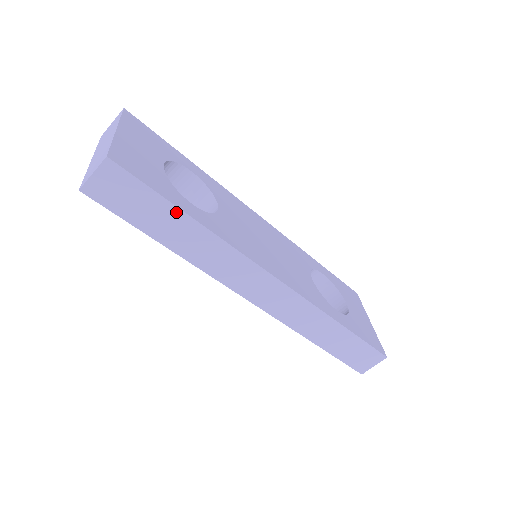
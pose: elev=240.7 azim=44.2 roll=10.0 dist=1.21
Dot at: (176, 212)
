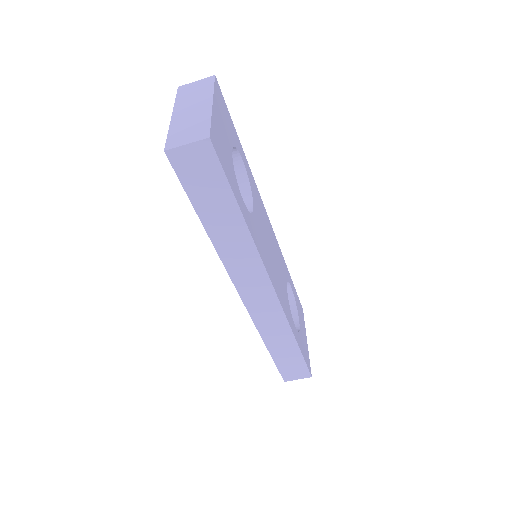
Dot at: (234, 207)
